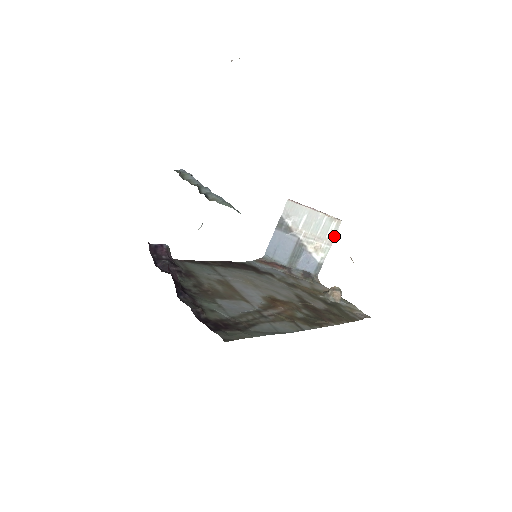
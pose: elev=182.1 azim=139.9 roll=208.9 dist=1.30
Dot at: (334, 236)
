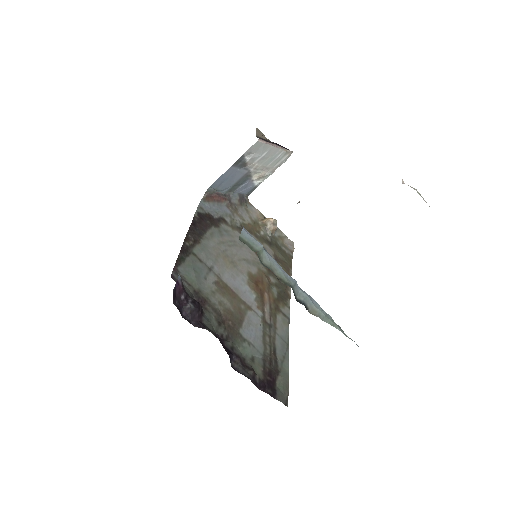
Dot at: (280, 165)
